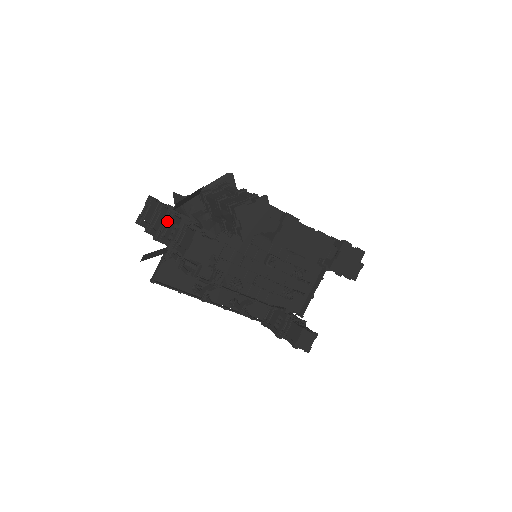
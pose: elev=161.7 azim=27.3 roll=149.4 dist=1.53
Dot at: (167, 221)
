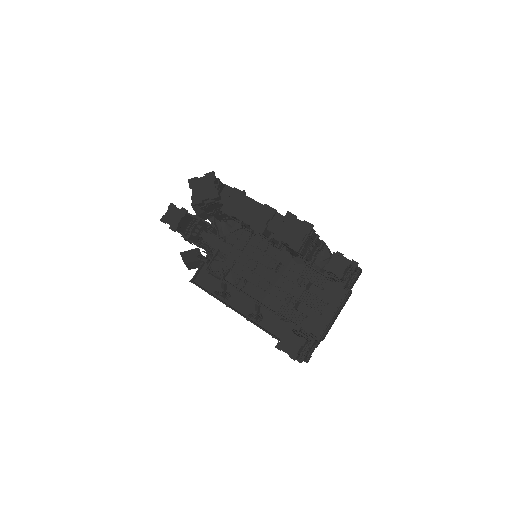
Dot at: occluded
